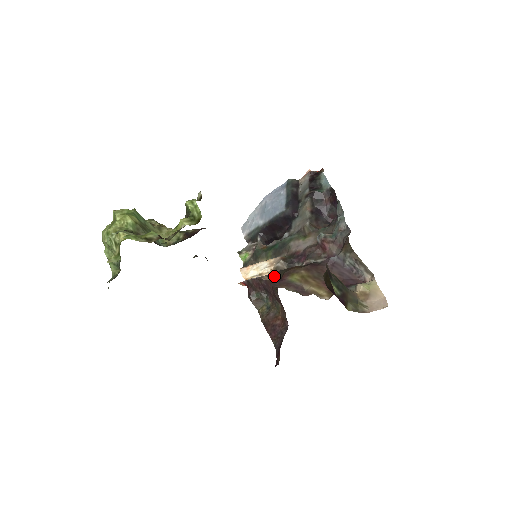
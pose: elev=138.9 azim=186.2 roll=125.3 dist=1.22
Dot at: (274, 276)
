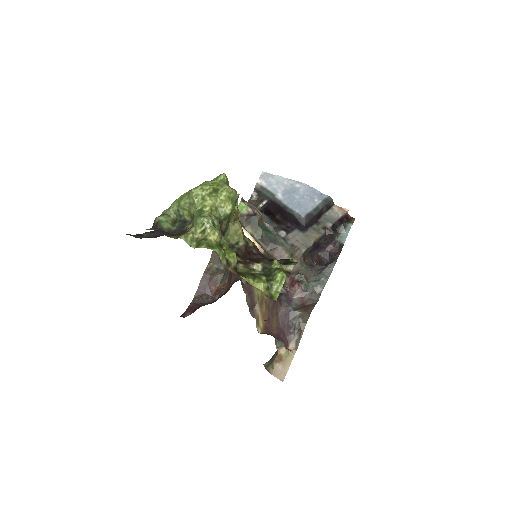
Dot at: occluded
